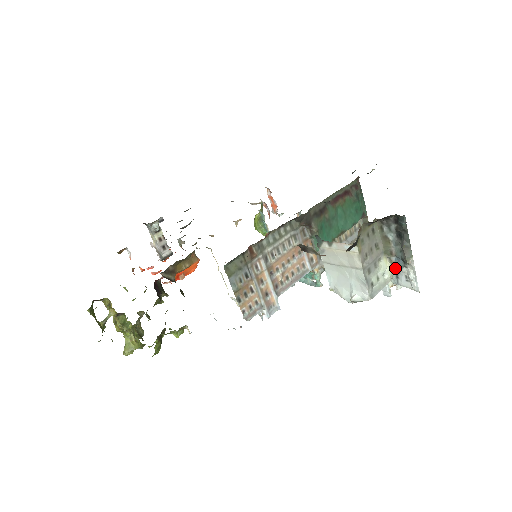
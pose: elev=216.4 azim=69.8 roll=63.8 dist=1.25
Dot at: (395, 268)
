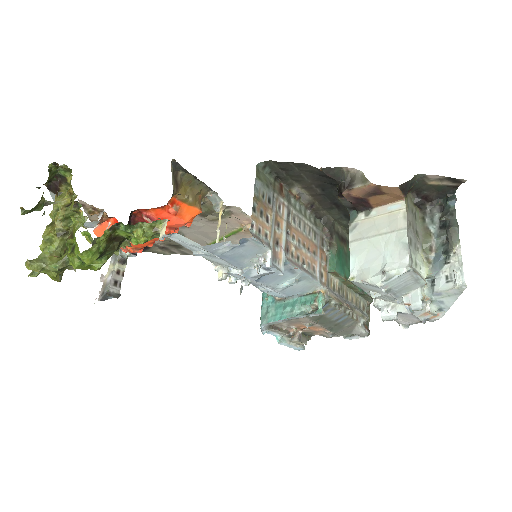
Dot at: (433, 268)
